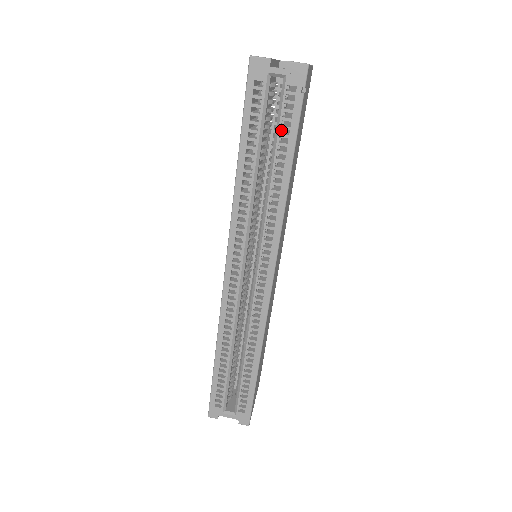
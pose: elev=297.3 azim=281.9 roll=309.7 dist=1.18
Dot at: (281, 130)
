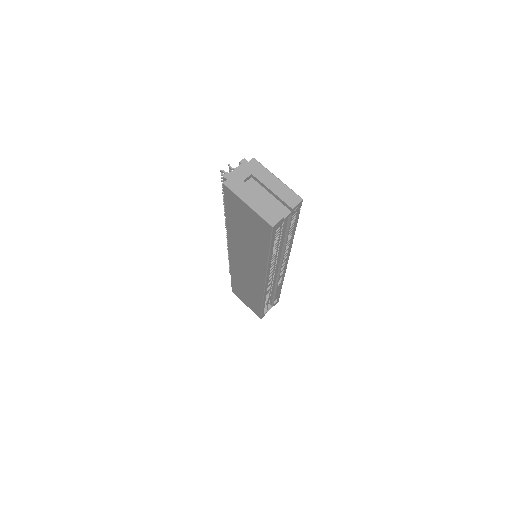
Dot at: (289, 229)
